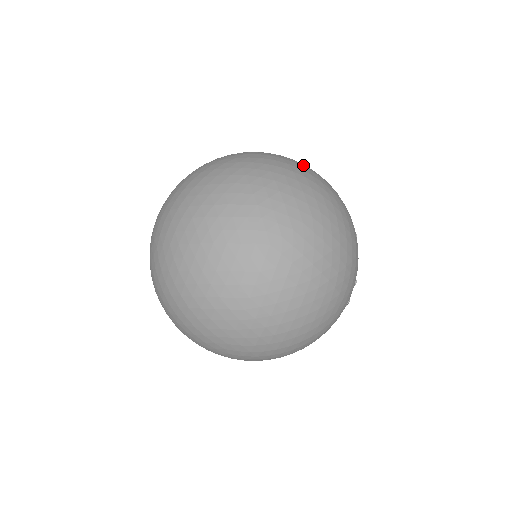
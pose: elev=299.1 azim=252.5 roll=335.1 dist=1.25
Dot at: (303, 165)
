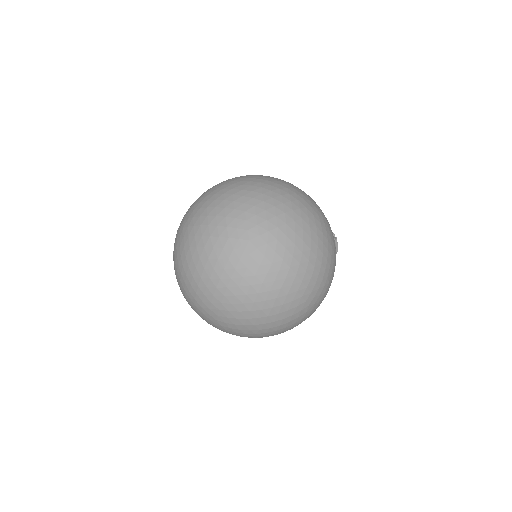
Dot at: occluded
